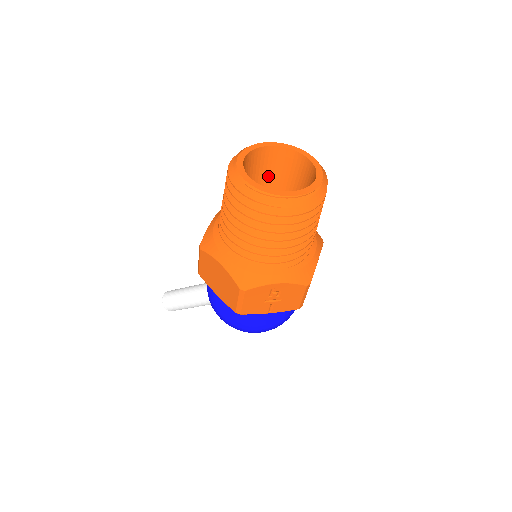
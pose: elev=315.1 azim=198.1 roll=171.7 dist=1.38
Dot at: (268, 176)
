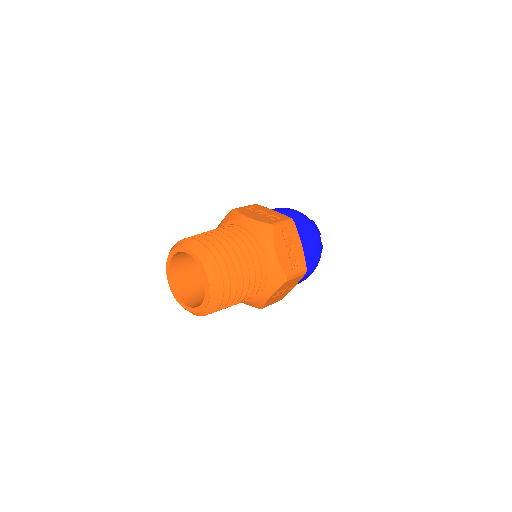
Dot at: occluded
